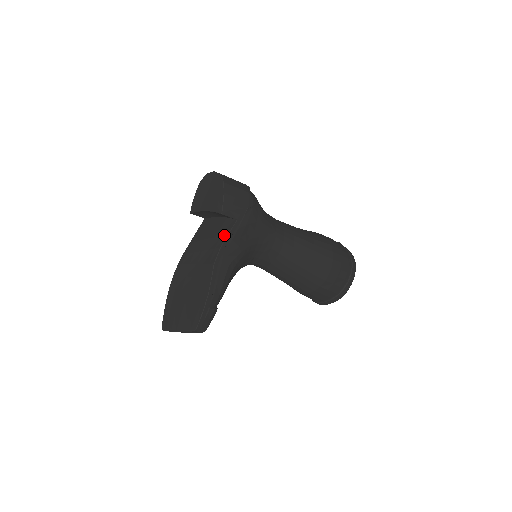
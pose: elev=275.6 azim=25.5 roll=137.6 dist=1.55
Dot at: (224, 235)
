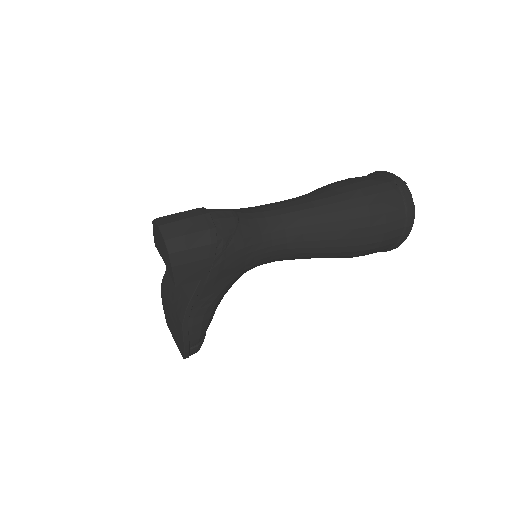
Dot at: (189, 293)
